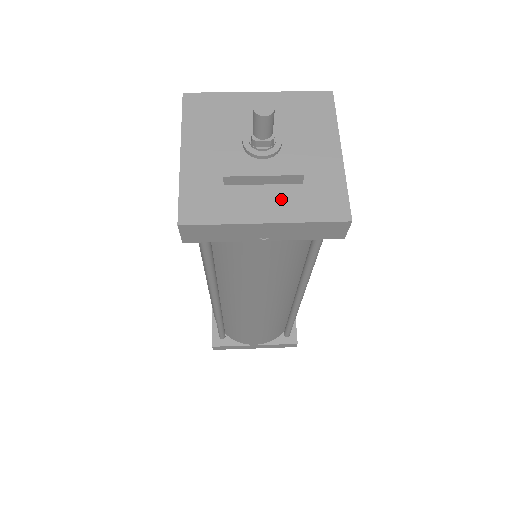
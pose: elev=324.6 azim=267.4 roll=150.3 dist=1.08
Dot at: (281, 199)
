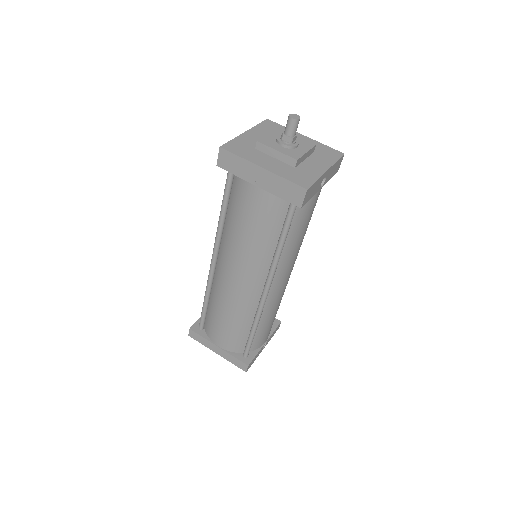
Dot at: (278, 166)
